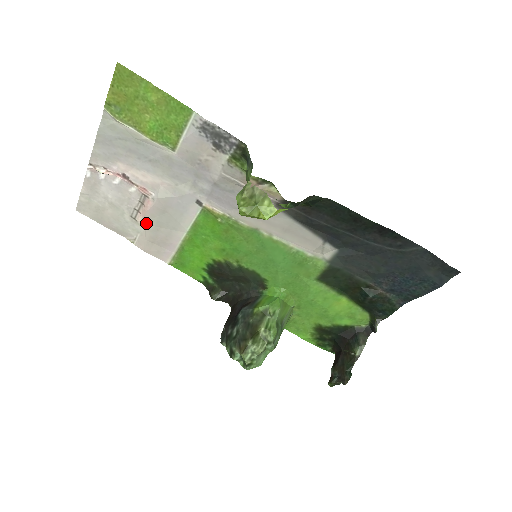
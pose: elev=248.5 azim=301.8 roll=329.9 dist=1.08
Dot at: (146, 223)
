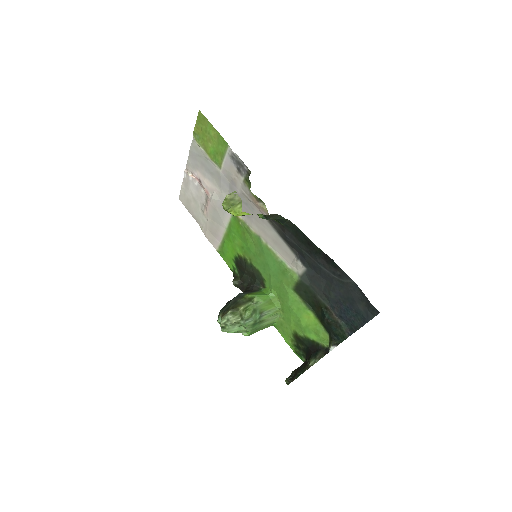
Dot at: (208, 216)
